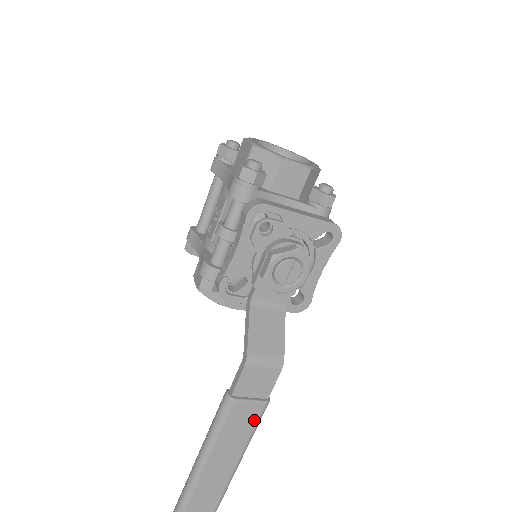
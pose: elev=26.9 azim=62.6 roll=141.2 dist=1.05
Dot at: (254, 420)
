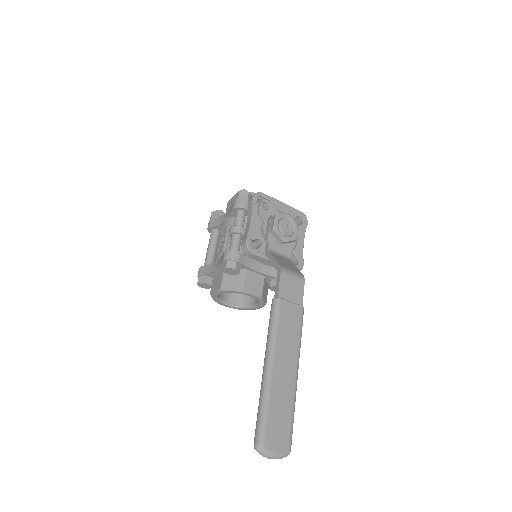
Dot at: (298, 322)
